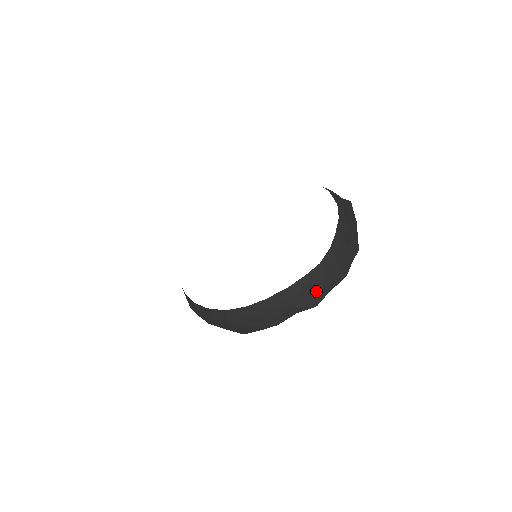
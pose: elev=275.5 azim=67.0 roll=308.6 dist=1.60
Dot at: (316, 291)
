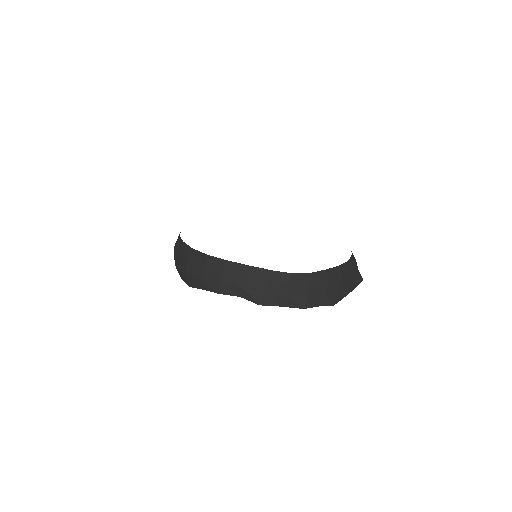
Dot at: (270, 292)
